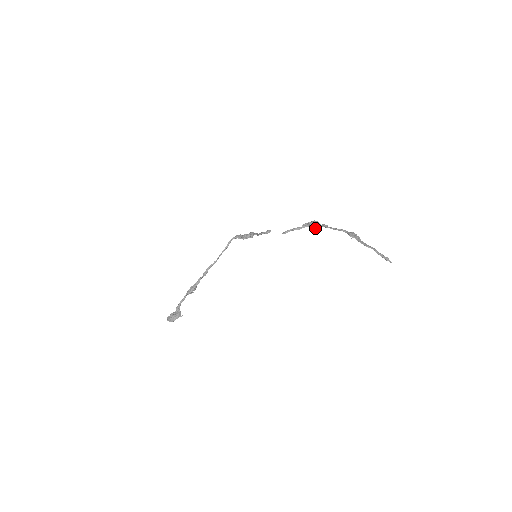
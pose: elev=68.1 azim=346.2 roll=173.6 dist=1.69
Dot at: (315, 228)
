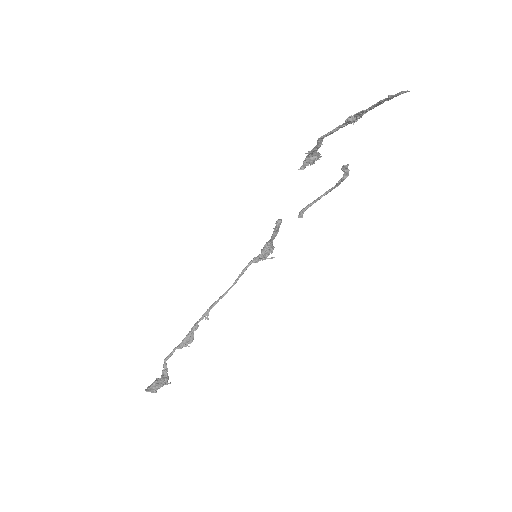
Dot at: (313, 161)
